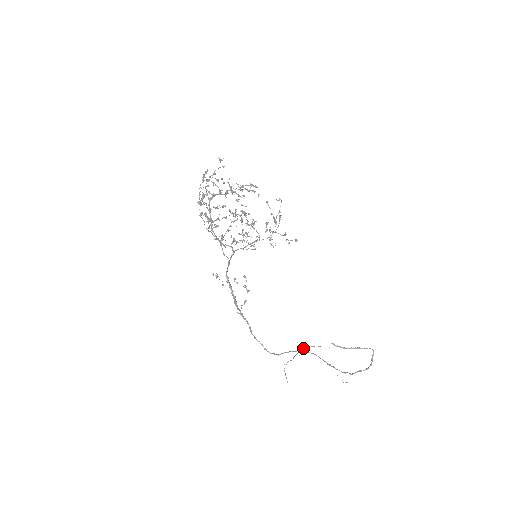
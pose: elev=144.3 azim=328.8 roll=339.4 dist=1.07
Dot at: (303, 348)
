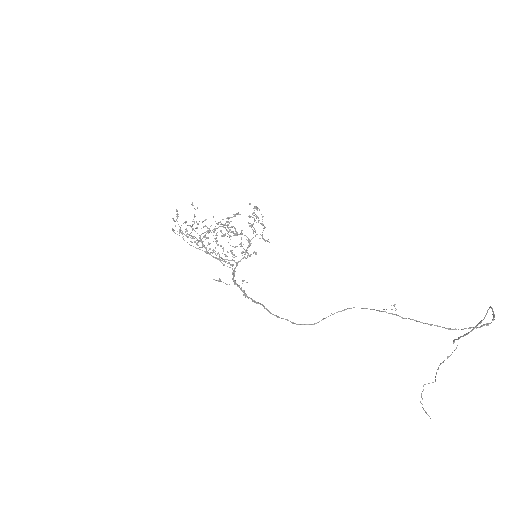
Dot at: occluded
